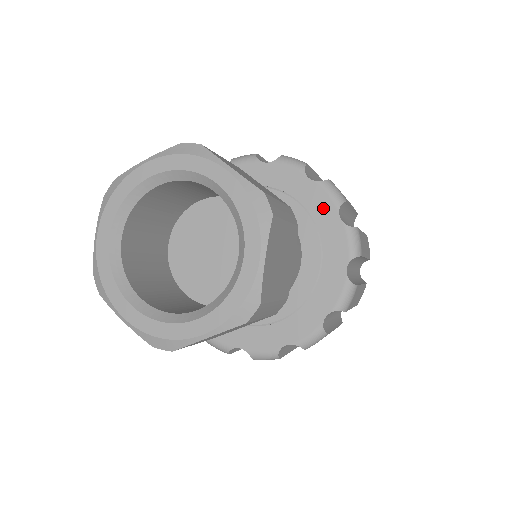
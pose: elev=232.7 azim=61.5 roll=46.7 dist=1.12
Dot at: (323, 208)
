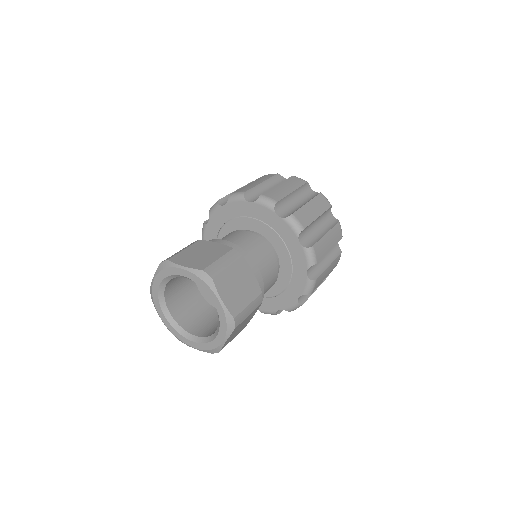
Dot at: (267, 215)
